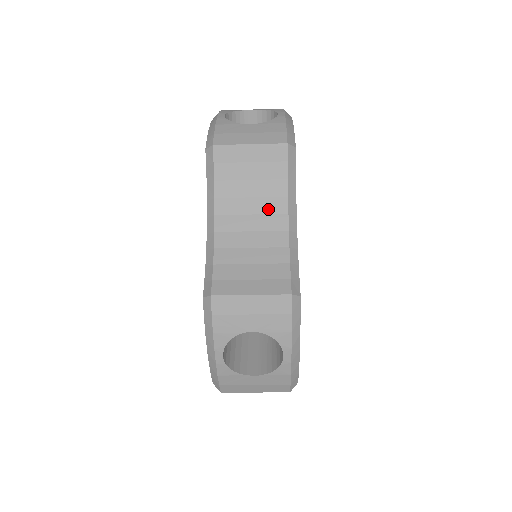
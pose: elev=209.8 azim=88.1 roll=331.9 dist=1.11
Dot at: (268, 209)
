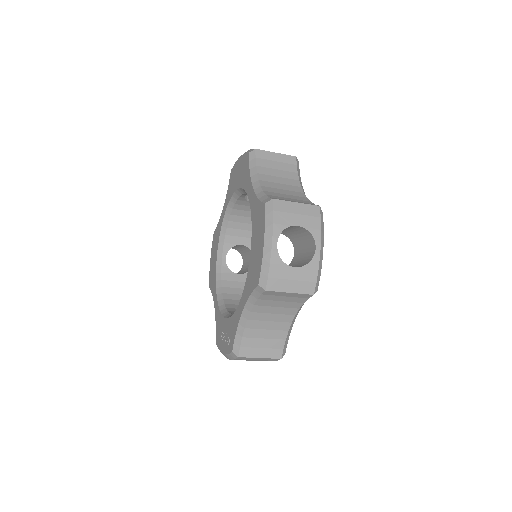
Dot at: (285, 312)
